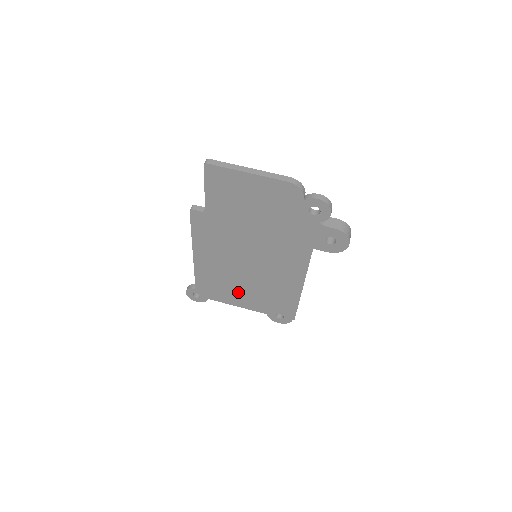
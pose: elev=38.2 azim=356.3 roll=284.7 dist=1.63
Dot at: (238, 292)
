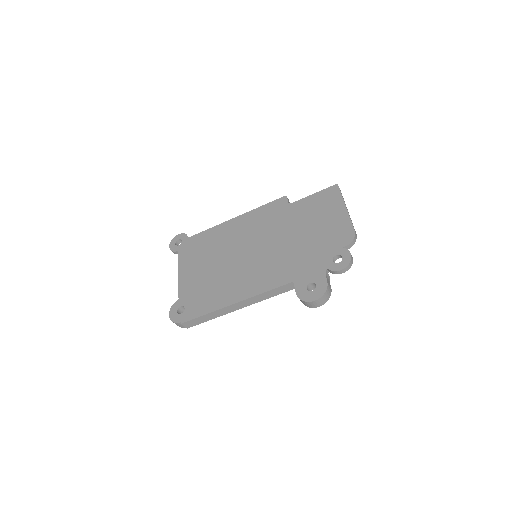
Dot at: (201, 265)
